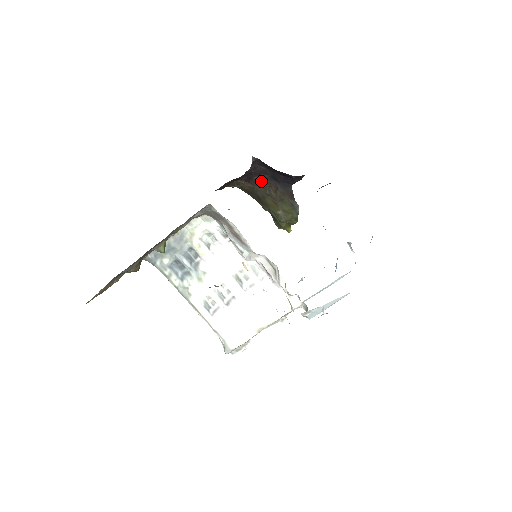
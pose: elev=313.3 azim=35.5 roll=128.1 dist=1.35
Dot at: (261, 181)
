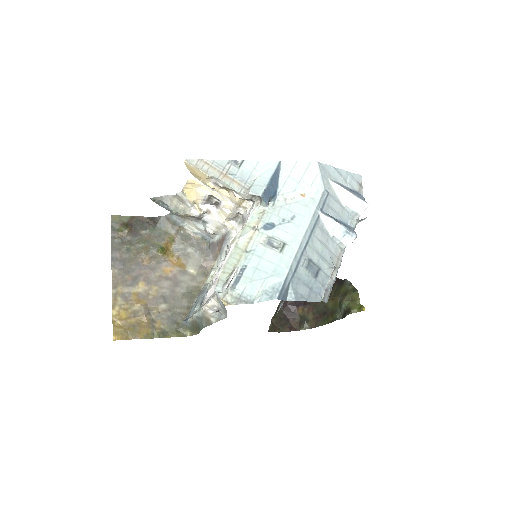
Dot at: occluded
